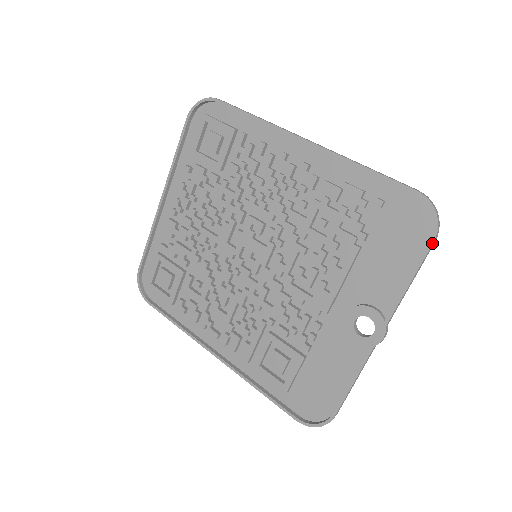
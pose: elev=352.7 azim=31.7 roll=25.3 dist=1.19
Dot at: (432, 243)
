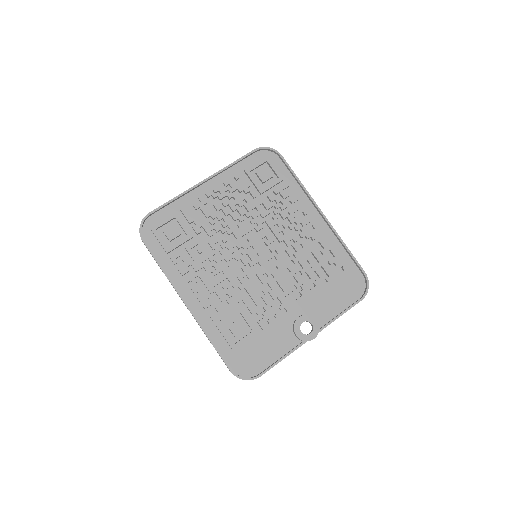
Dot at: (361, 300)
